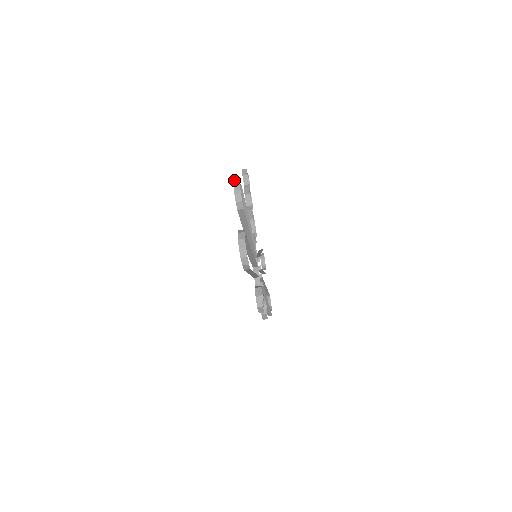
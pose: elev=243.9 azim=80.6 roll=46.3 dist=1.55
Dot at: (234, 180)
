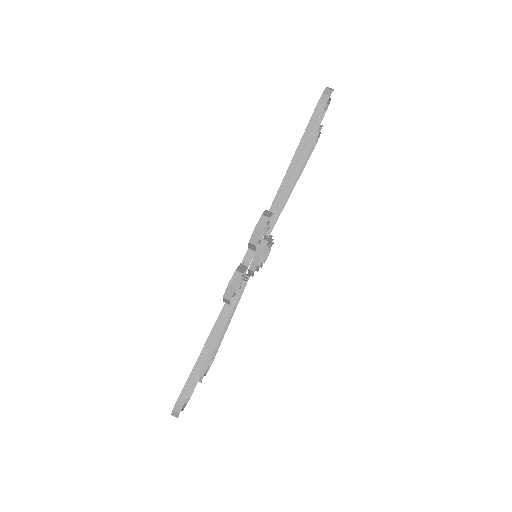
Dot at: occluded
